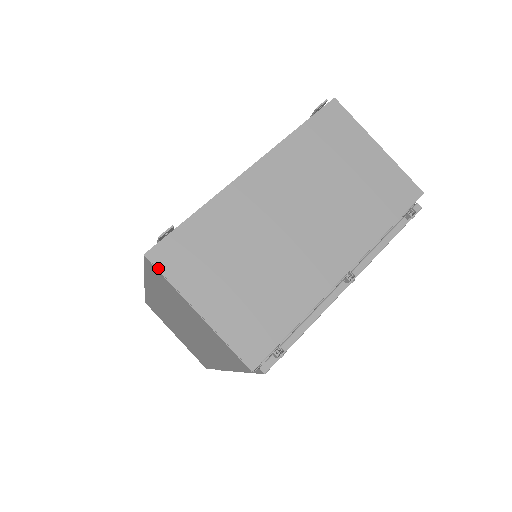
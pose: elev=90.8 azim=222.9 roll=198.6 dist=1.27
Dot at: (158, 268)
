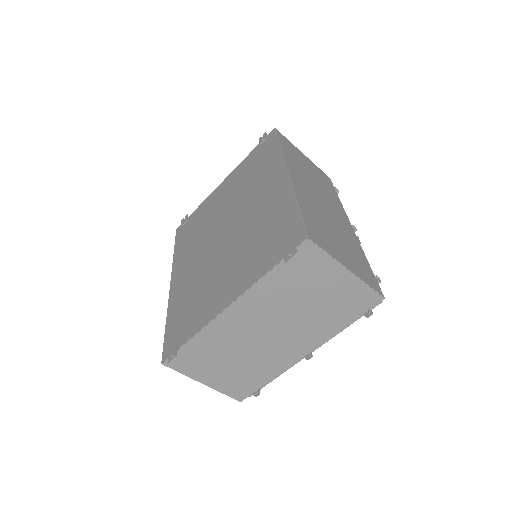
Dot at: occluded
